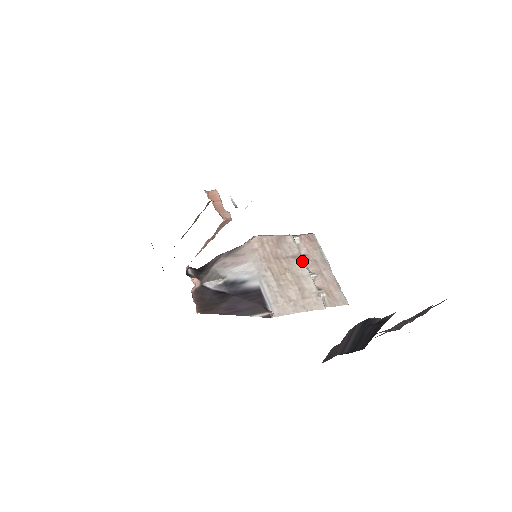
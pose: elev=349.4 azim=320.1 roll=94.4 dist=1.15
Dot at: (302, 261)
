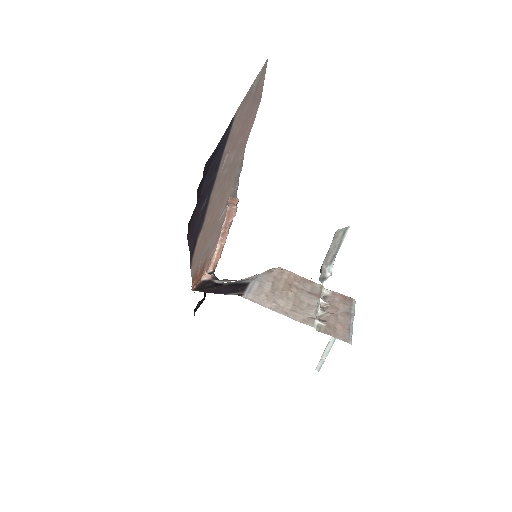
Dot at: (317, 298)
